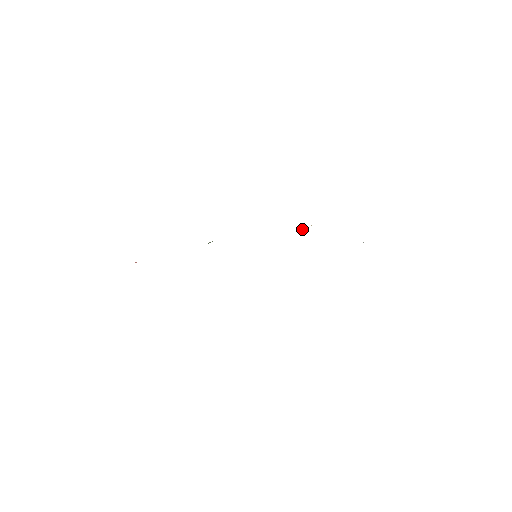
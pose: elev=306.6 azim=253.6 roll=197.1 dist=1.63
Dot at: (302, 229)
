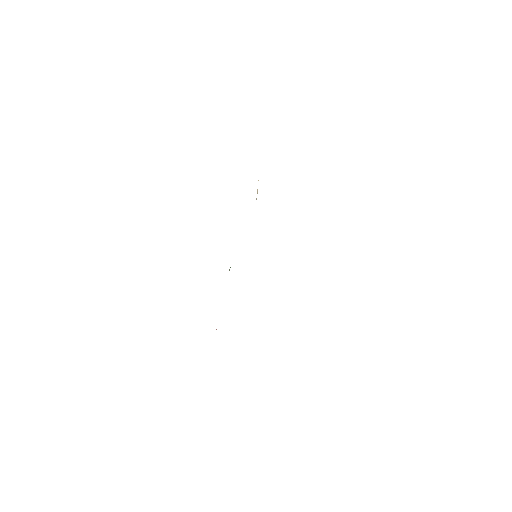
Dot at: occluded
